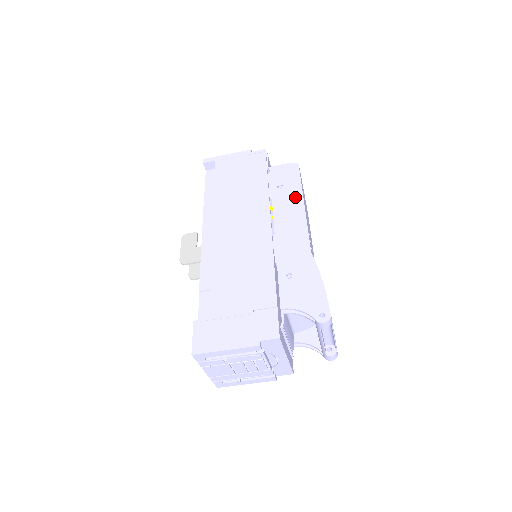
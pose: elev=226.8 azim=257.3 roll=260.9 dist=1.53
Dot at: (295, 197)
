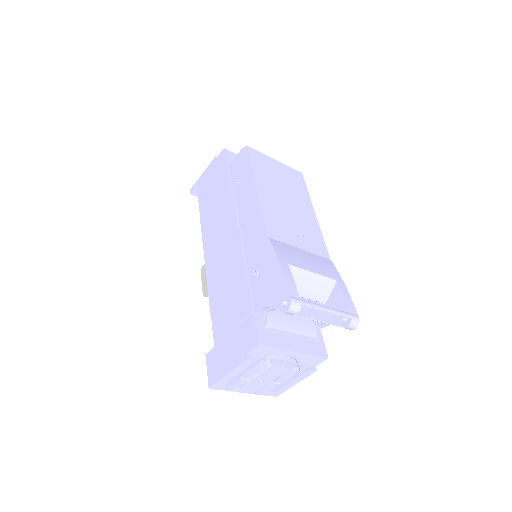
Dot at: (249, 184)
